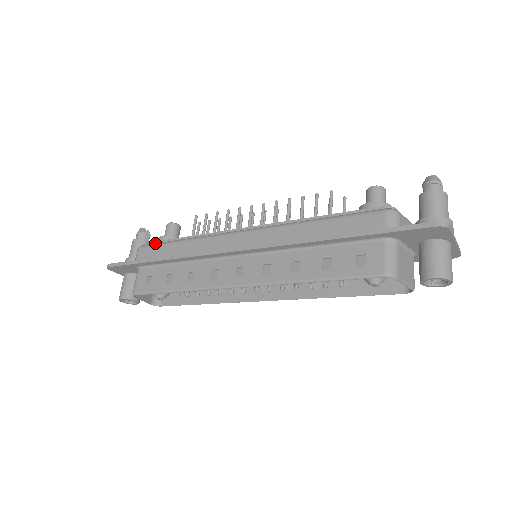
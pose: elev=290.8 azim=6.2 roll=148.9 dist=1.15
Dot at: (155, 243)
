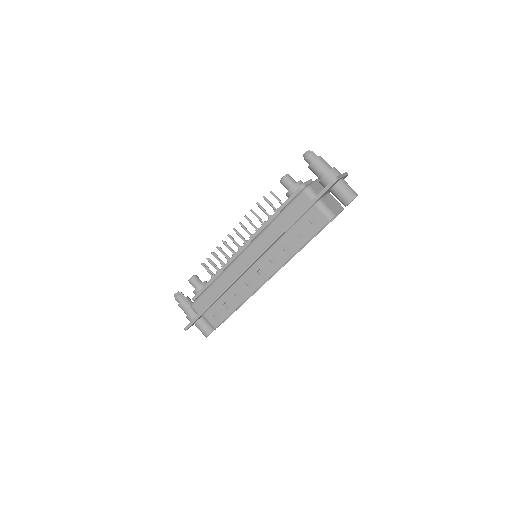
Dot at: (198, 297)
